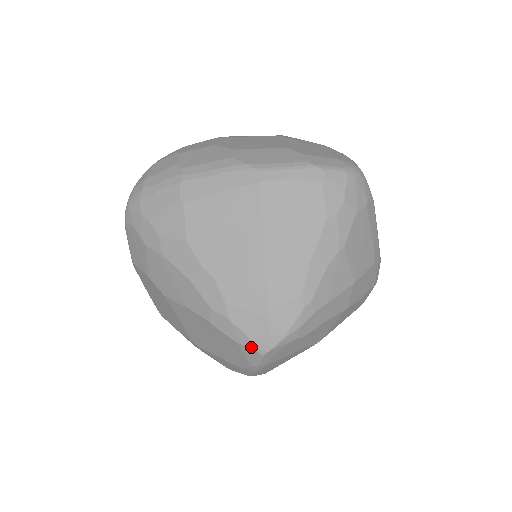
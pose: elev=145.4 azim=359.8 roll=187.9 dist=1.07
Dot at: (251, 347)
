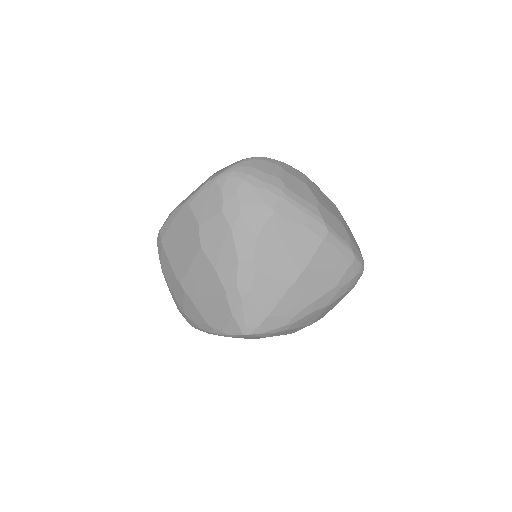
Dot at: (240, 325)
